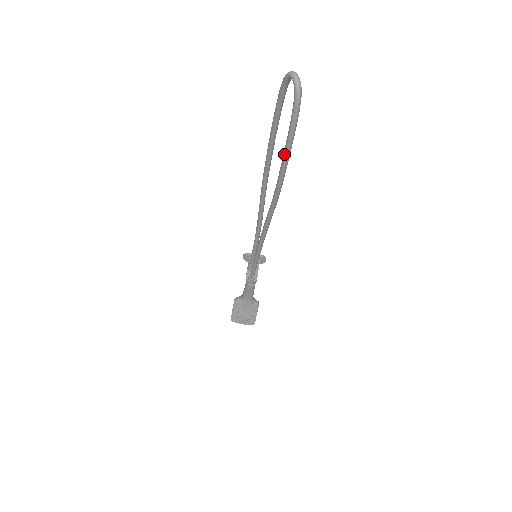
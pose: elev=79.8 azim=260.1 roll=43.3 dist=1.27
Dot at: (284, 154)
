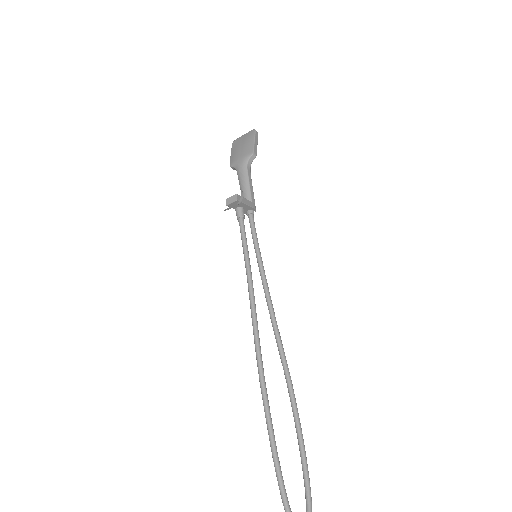
Dot at: (300, 446)
